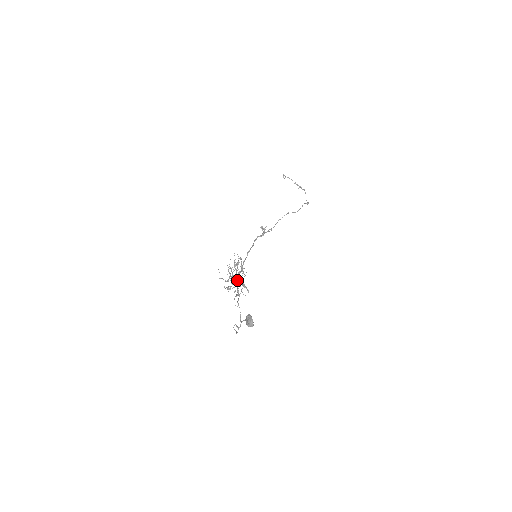
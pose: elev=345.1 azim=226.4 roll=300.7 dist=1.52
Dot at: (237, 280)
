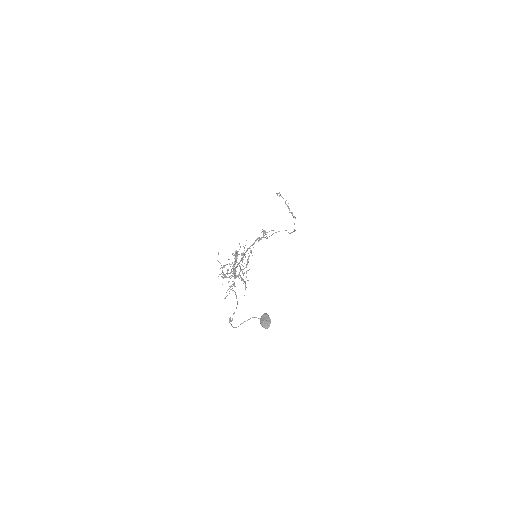
Dot at: (235, 271)
